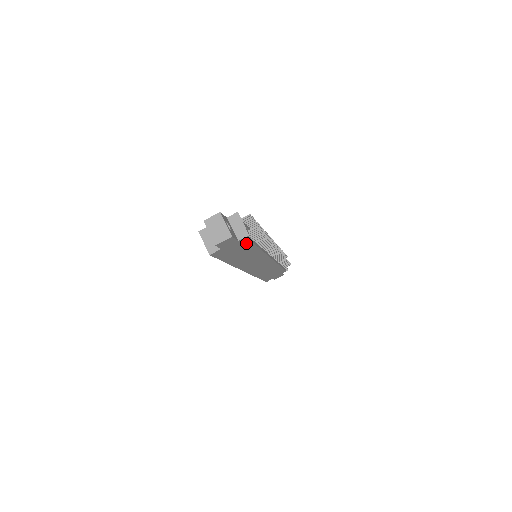
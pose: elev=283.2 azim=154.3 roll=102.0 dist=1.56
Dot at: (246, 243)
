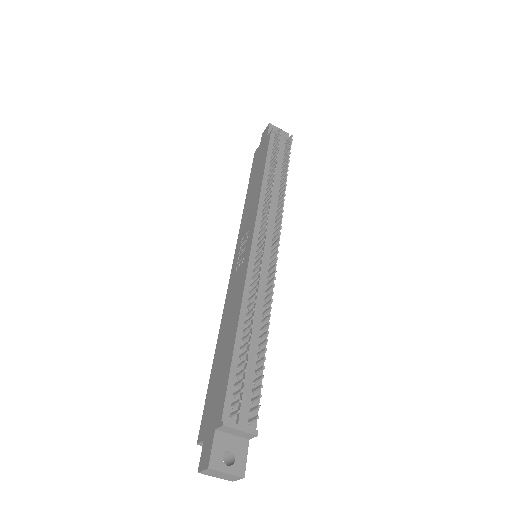
Dot at: (255, 404)
